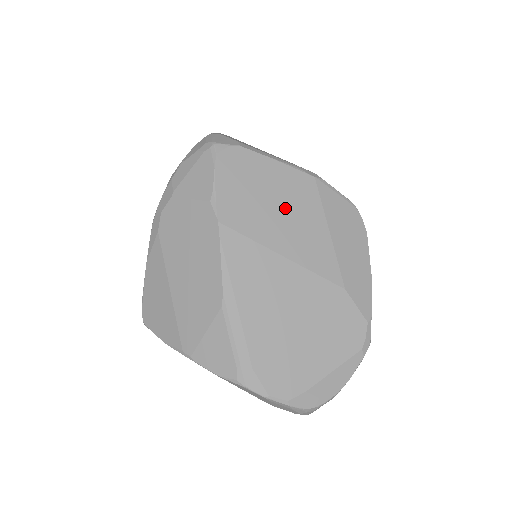
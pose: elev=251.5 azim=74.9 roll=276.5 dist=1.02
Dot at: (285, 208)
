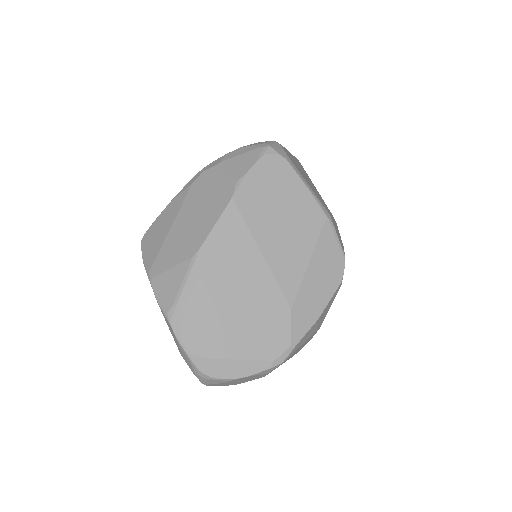
Dot at: (288, 222)
